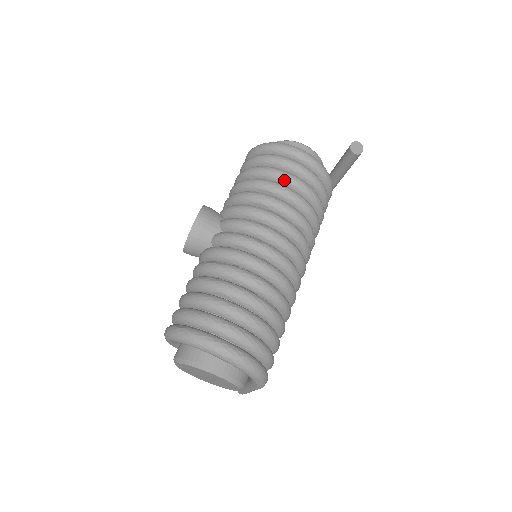
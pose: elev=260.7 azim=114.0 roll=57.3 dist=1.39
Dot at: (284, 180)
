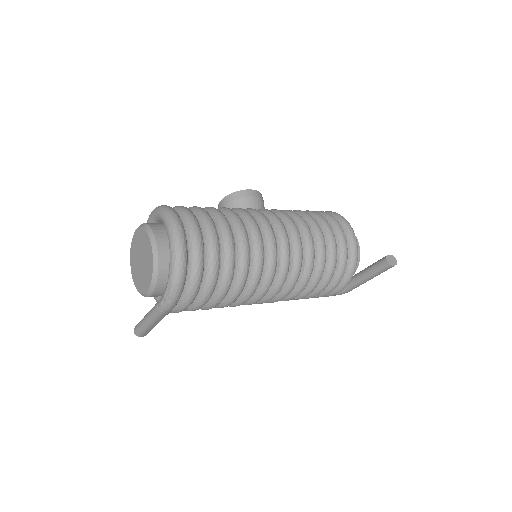
Dot at: (326, 230)
